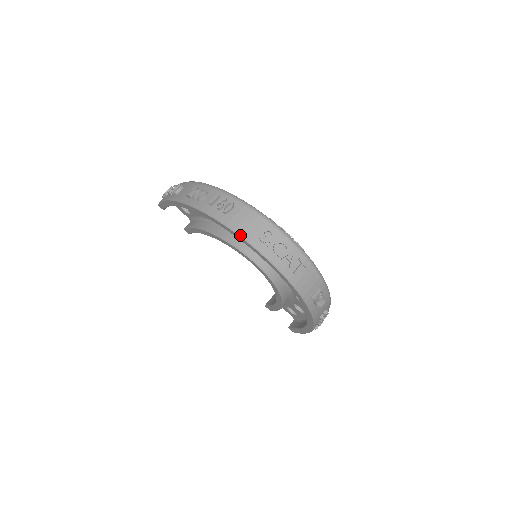
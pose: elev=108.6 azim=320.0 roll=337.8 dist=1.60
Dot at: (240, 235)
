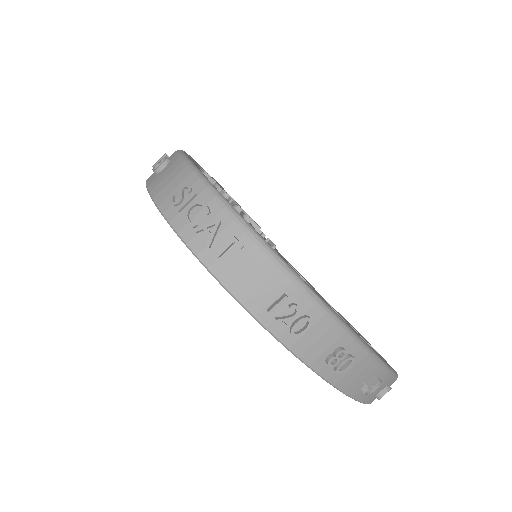
Dot at: (152, 198)
